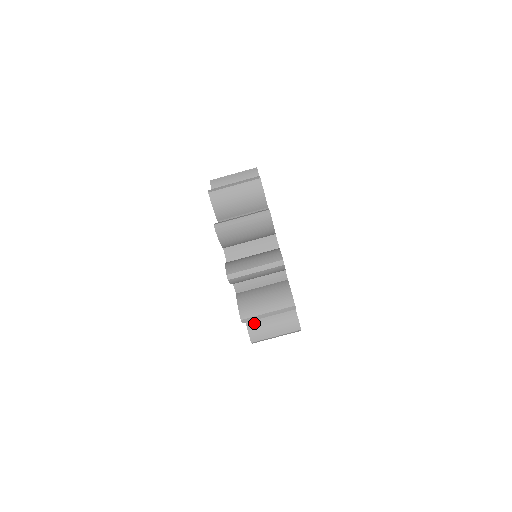
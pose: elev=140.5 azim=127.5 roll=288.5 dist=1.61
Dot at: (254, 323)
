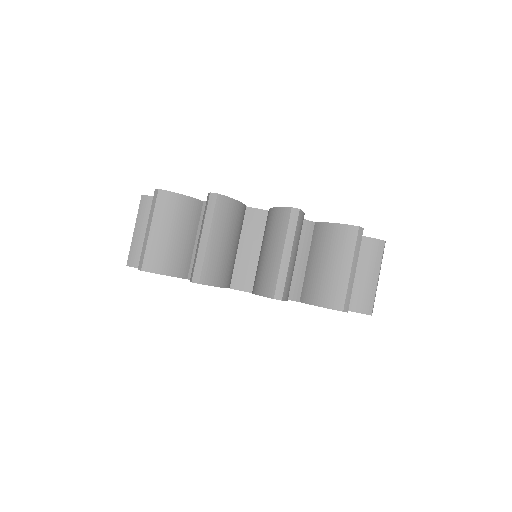
Dot at: occluded
